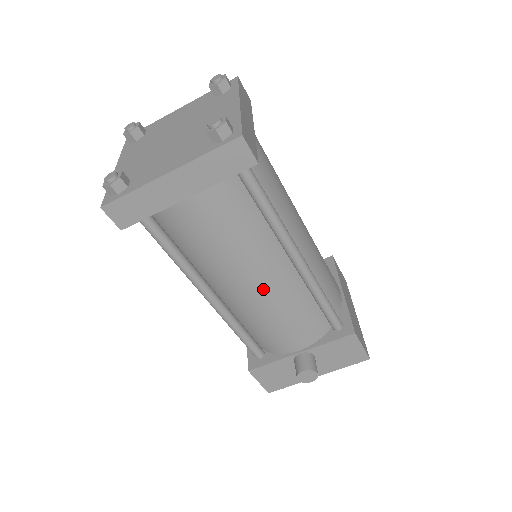
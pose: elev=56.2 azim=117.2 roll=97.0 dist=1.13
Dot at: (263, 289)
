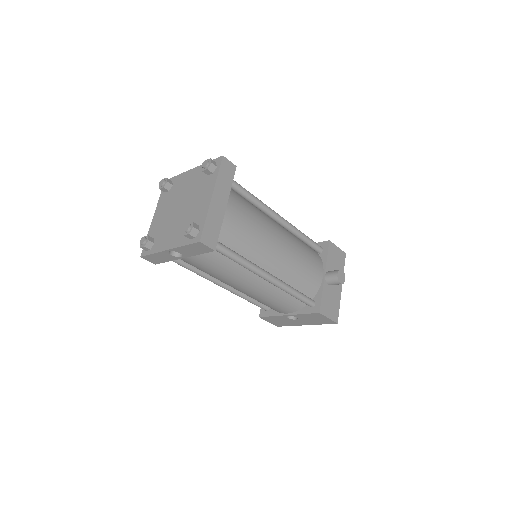
Dot at: (284, 244)
